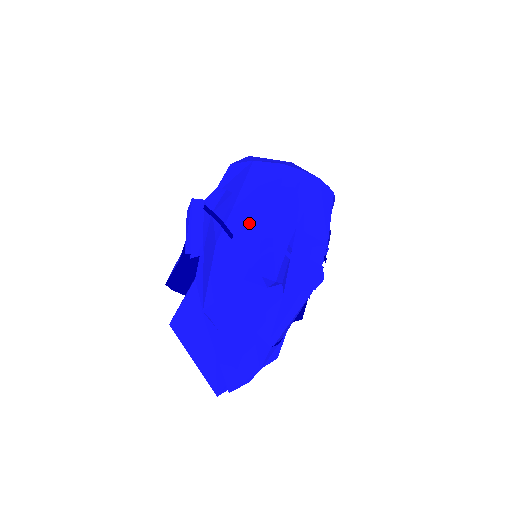
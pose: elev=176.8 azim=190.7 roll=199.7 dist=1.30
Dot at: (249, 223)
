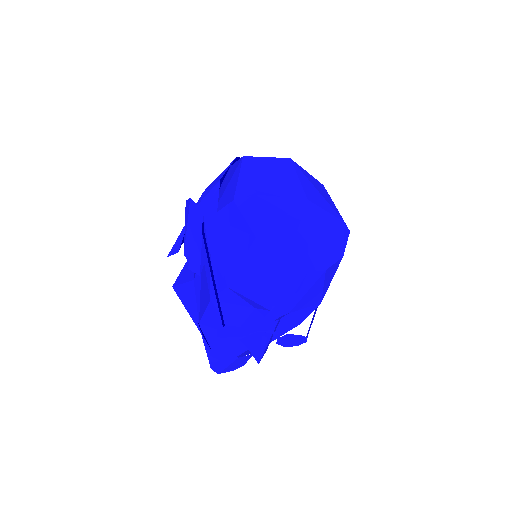
Dot at: (243, 298)
